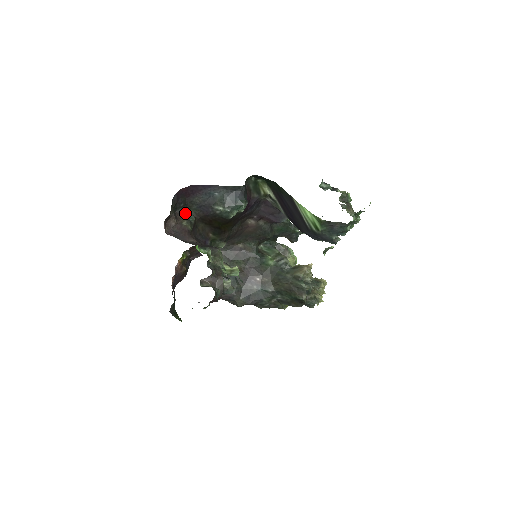
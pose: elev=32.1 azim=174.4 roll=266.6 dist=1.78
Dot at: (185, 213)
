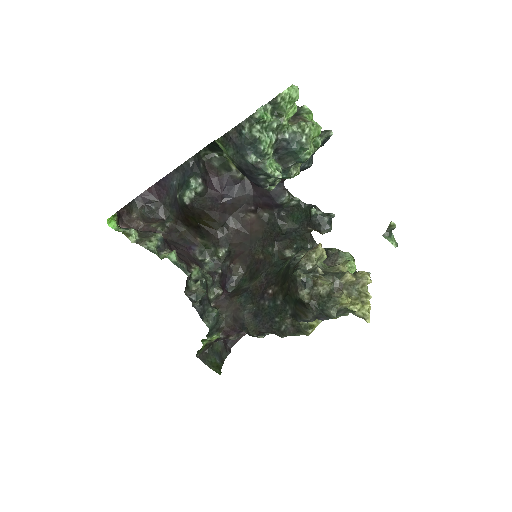
Dot at: (165, 219)
